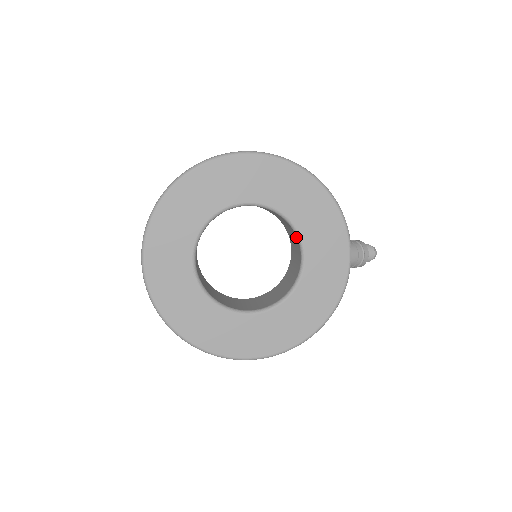
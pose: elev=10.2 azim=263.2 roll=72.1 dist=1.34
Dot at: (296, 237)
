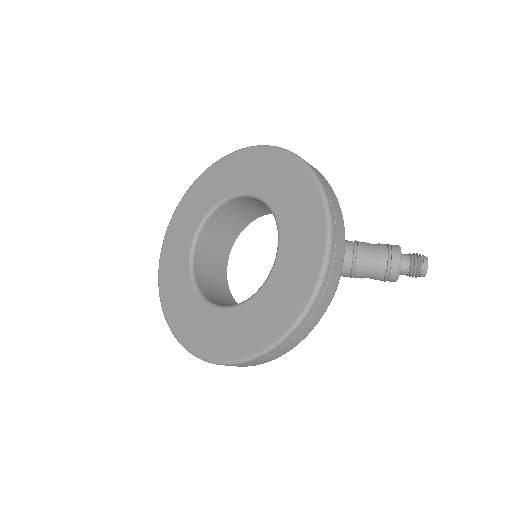
Dot at: occluded
